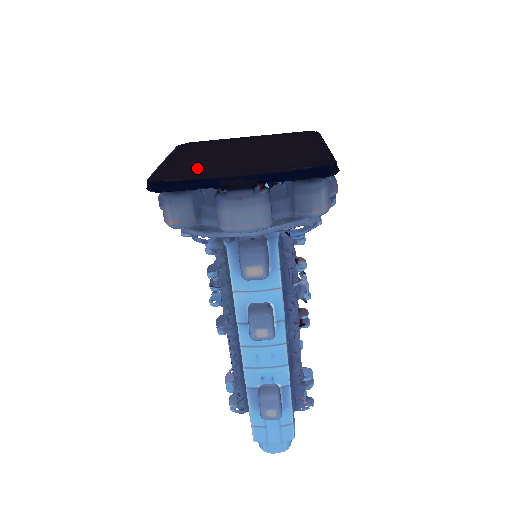
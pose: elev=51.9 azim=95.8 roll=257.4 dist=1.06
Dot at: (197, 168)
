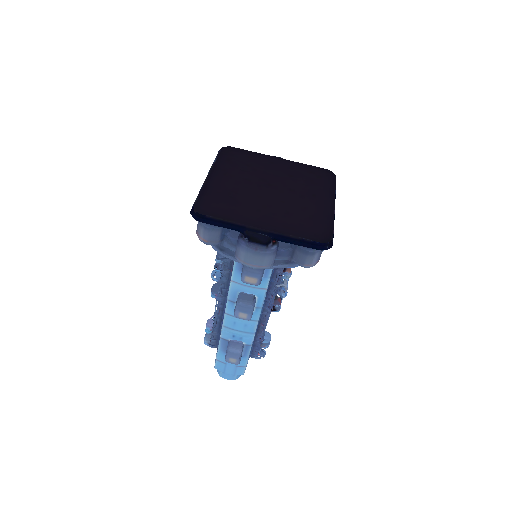
Dot at: (232, 204)
